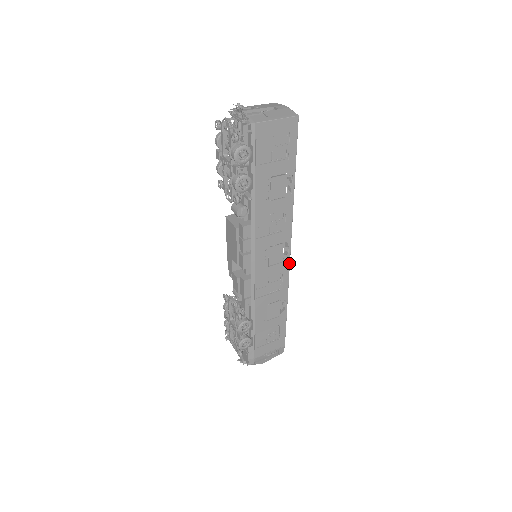
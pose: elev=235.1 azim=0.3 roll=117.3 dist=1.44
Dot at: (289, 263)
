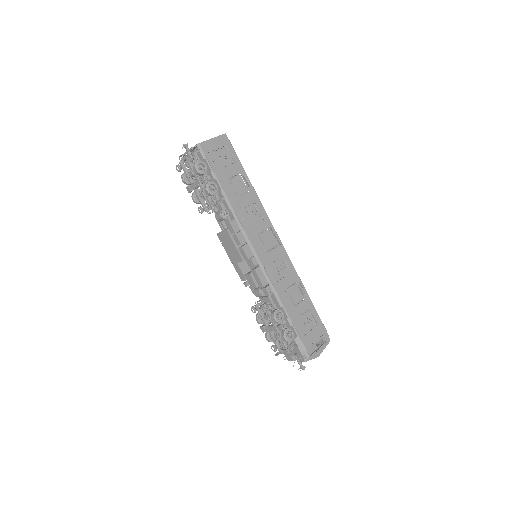
Dot at: (283, 246)
